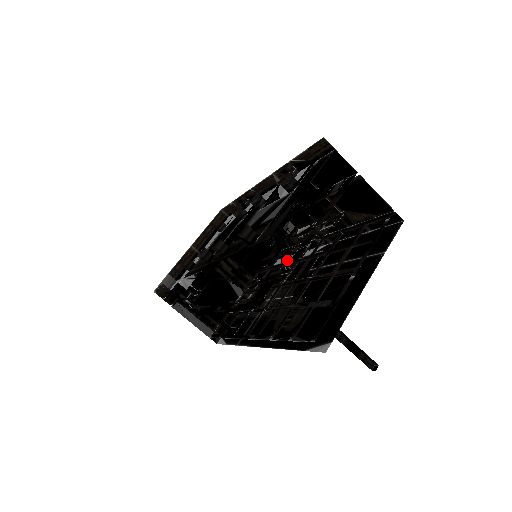
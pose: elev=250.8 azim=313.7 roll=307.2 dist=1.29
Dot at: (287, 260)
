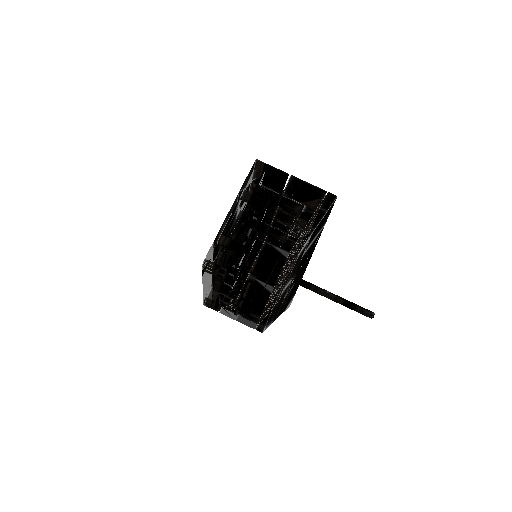
Dot at: occluded
